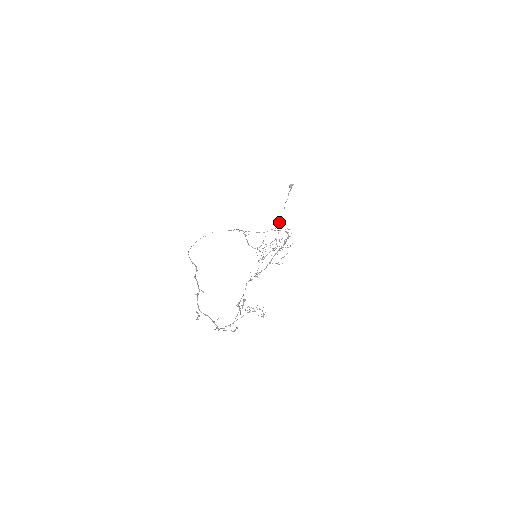
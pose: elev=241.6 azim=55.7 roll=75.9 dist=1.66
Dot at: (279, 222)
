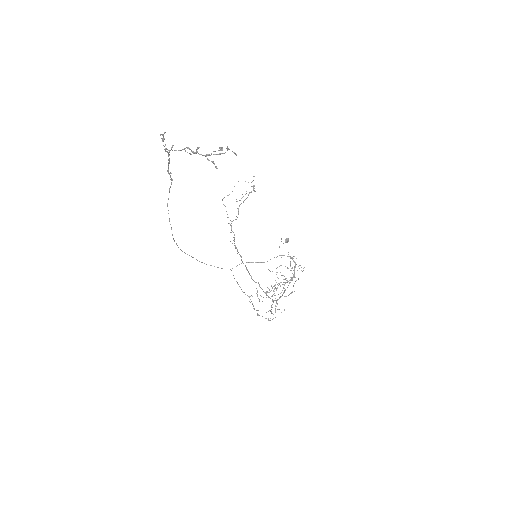
Dot at: (279, 247)
